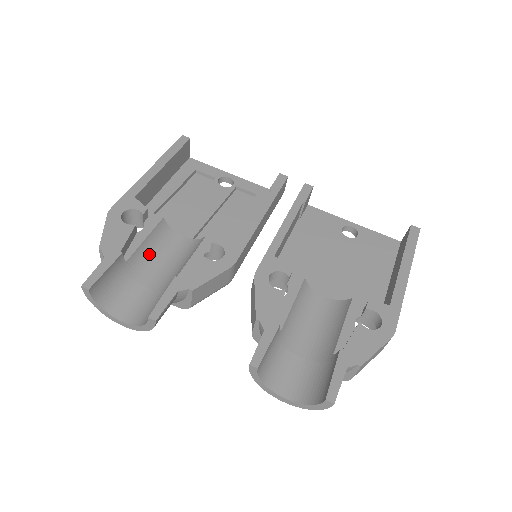
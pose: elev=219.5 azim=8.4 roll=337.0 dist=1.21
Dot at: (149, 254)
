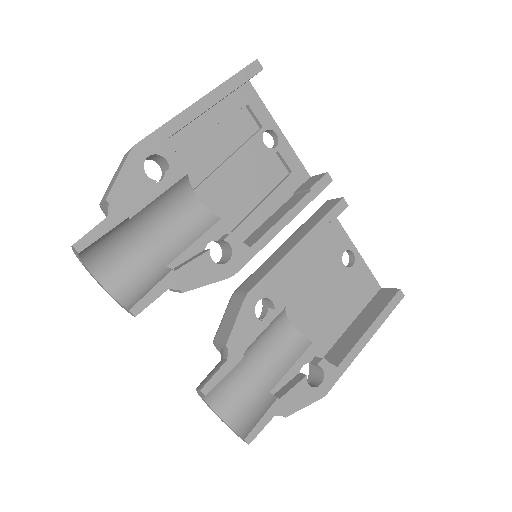
Dot at: (155, 211)
